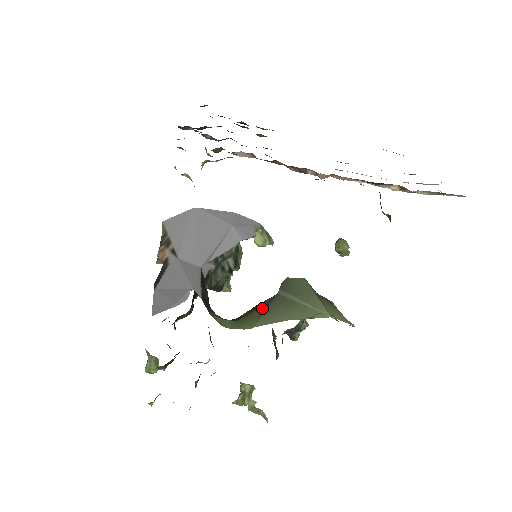
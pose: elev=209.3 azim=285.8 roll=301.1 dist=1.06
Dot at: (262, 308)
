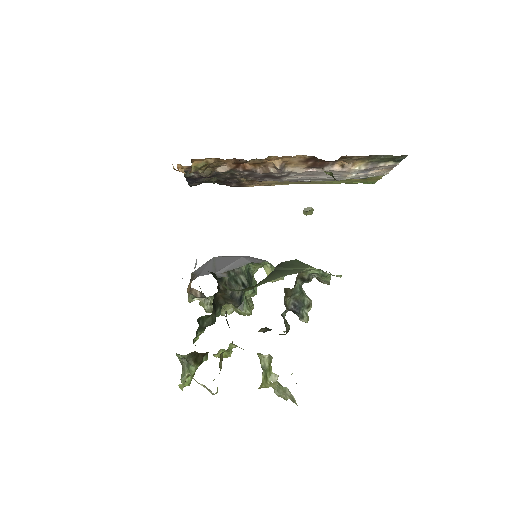
Dot at: (262, 280)
